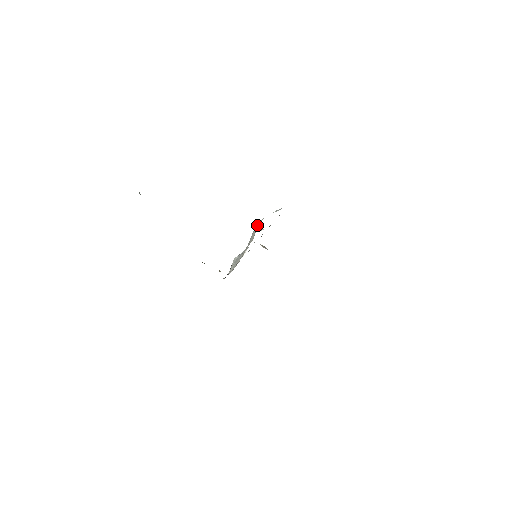
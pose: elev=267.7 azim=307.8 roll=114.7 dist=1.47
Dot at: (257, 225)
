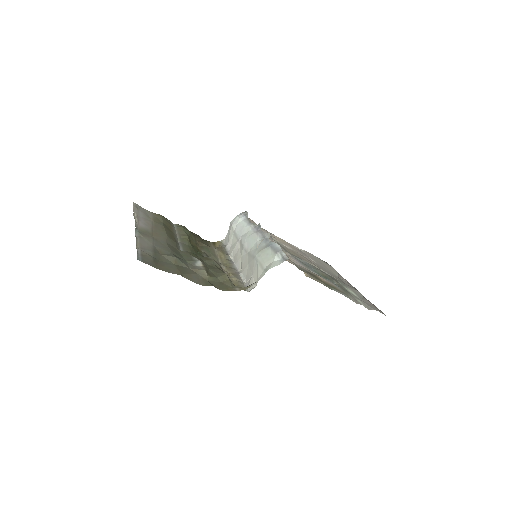
Dot at: (259, 264)
